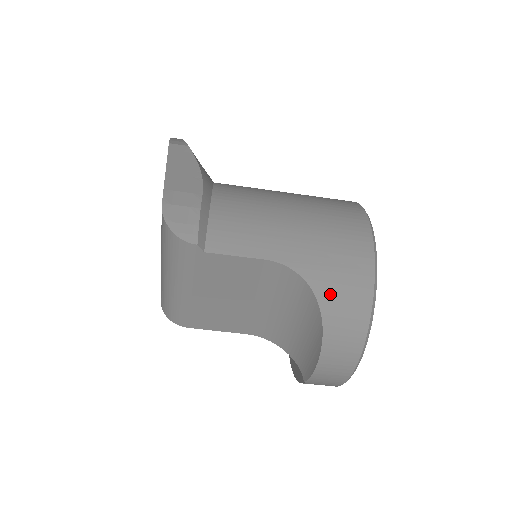
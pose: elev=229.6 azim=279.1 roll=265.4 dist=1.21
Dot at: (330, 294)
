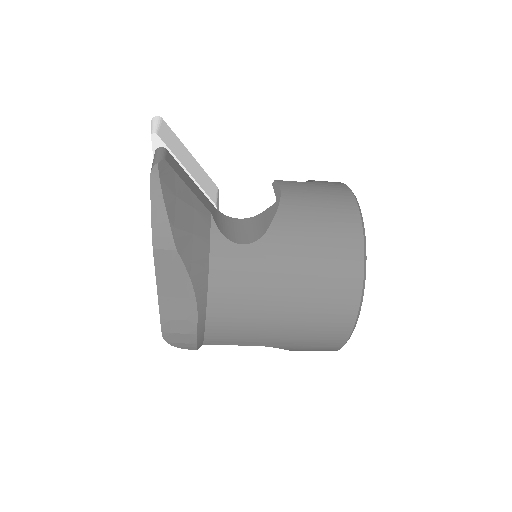
Dot at: occluded
